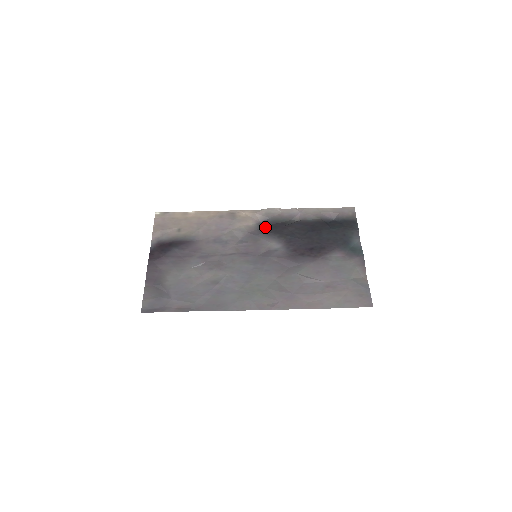
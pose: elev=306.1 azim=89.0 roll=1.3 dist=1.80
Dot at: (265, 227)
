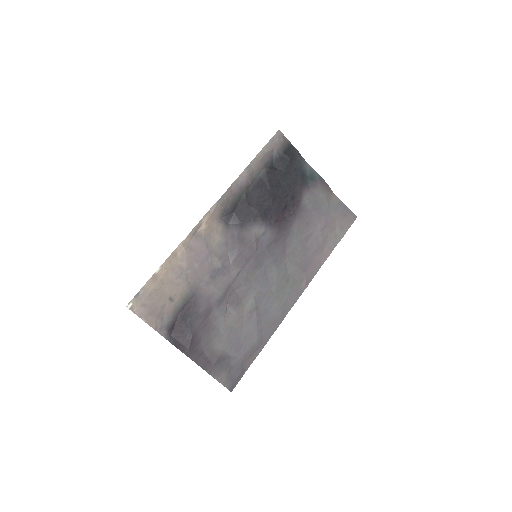
Dot at: (232, 219)
